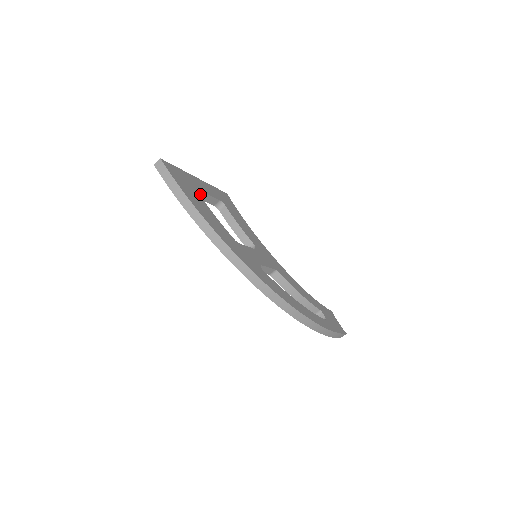
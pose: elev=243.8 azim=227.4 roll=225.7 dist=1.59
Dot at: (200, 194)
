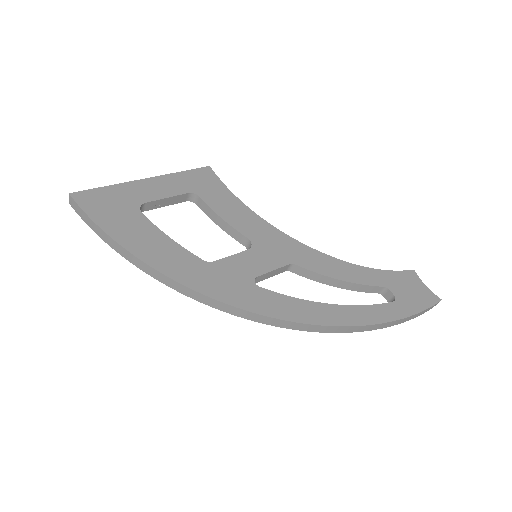
Dot at: (151, 204)
